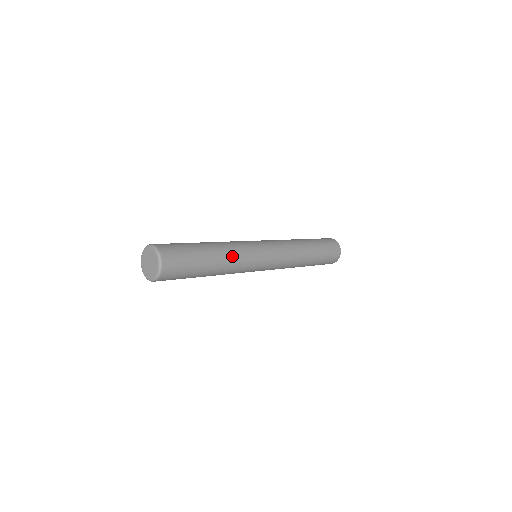
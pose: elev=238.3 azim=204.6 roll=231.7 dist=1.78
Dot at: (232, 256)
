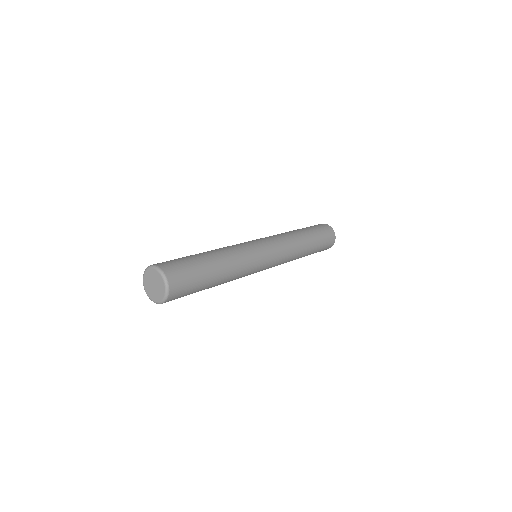
Dot at: (234, 259)
